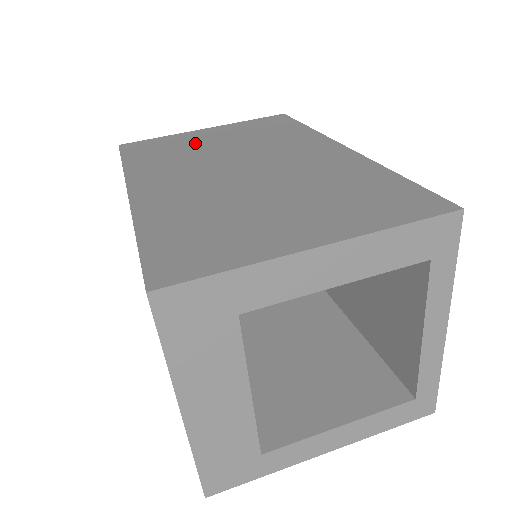
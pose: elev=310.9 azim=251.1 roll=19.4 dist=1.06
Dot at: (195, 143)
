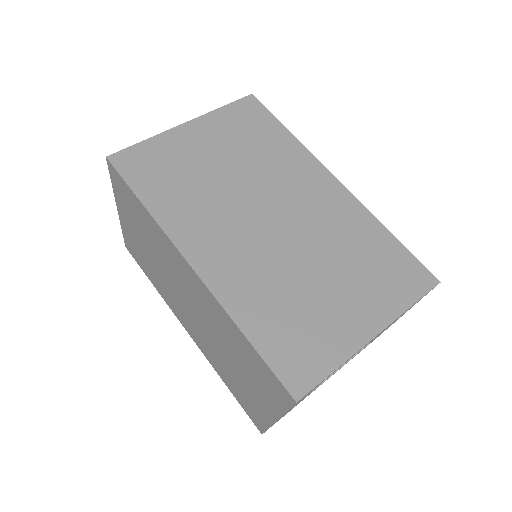
Dot at: (196, 161)
